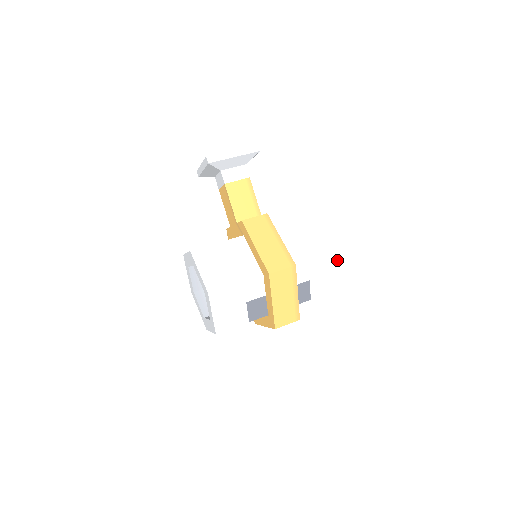
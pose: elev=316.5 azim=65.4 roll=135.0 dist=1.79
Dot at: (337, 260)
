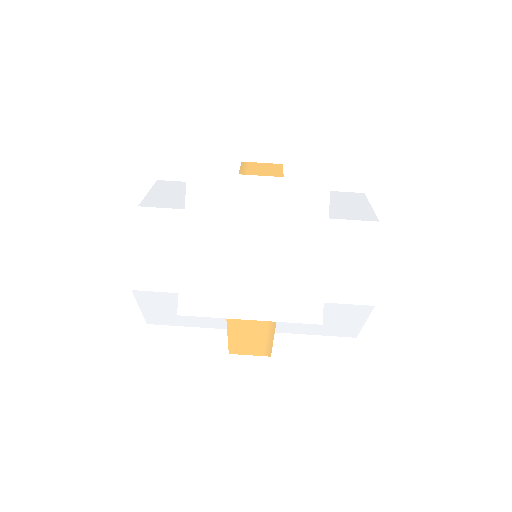
Dot at: occluded
